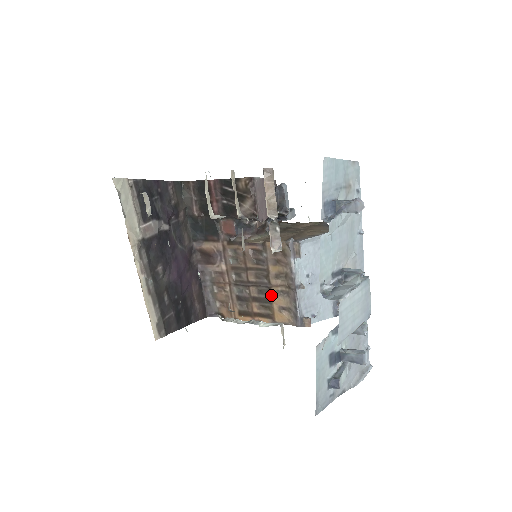
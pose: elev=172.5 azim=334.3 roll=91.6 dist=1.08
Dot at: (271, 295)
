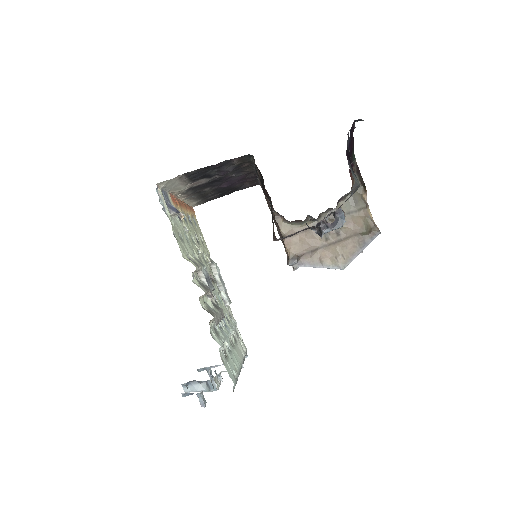
Dot at: occluded
